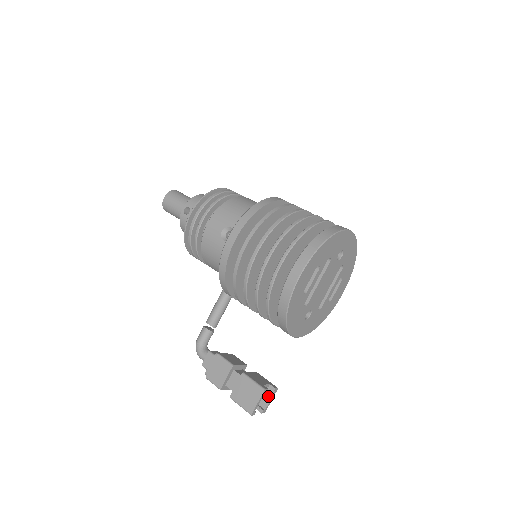
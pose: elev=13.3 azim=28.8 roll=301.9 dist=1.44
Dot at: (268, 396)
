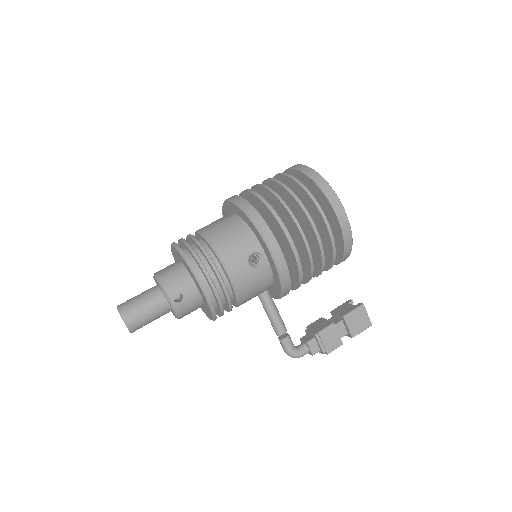
Dot at: occluded
